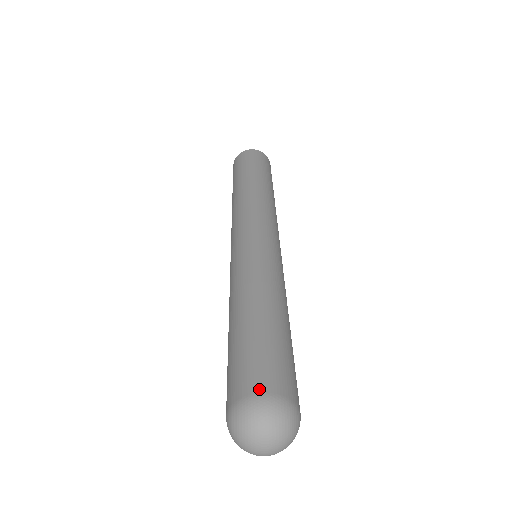
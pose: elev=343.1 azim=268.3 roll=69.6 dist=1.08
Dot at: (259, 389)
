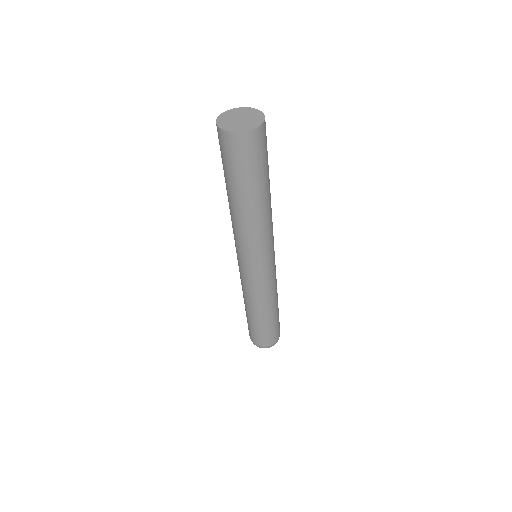
Dot at: (270, 344)
